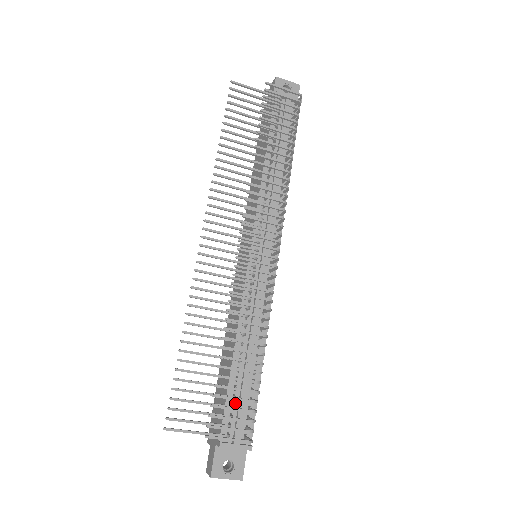
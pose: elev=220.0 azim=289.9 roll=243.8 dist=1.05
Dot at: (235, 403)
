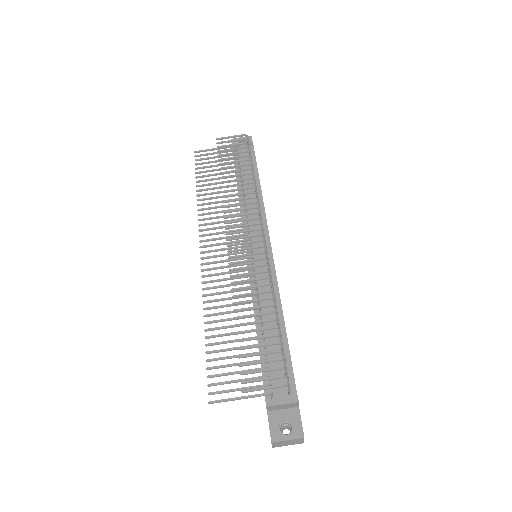
Dot at: occluded
